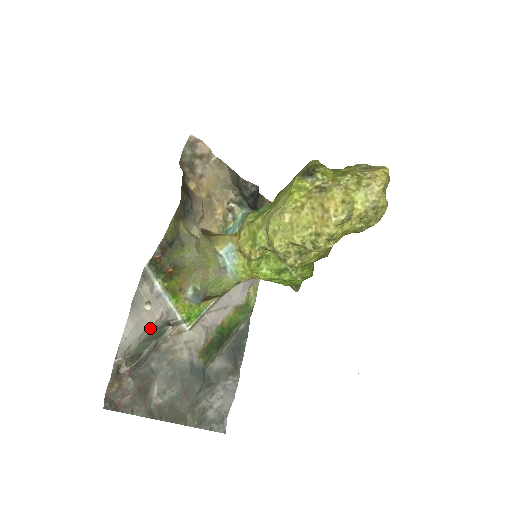
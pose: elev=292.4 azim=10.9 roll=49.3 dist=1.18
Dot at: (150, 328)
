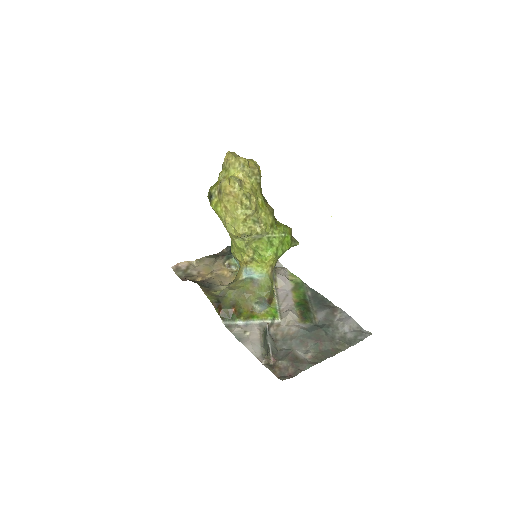
Dot at: (261, 339)
